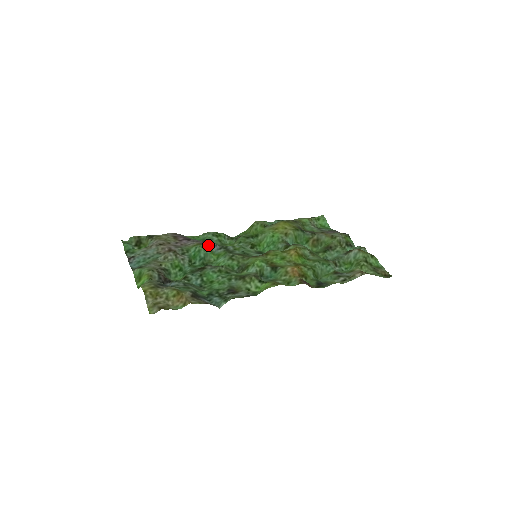
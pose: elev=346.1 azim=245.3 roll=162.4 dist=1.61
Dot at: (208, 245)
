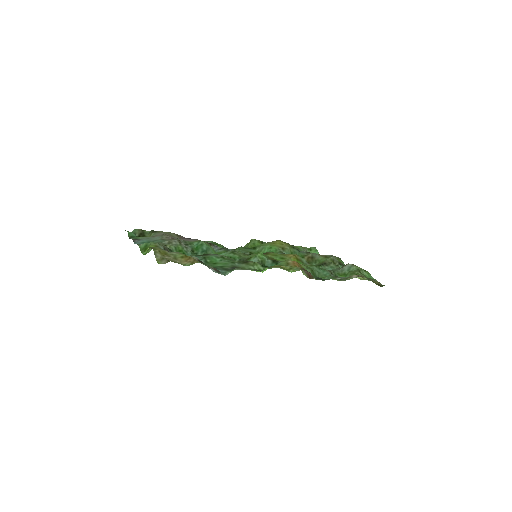
Dot at: (210, 244)
